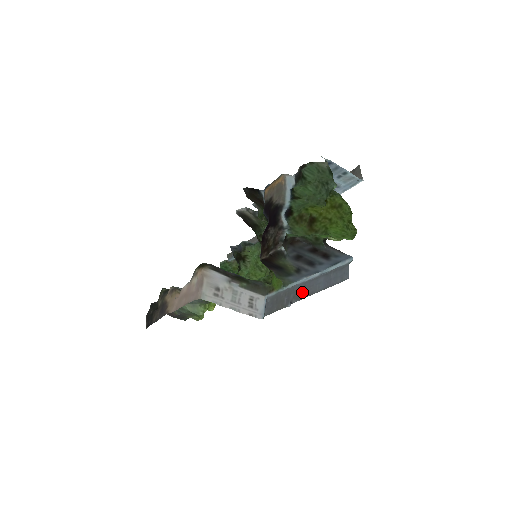
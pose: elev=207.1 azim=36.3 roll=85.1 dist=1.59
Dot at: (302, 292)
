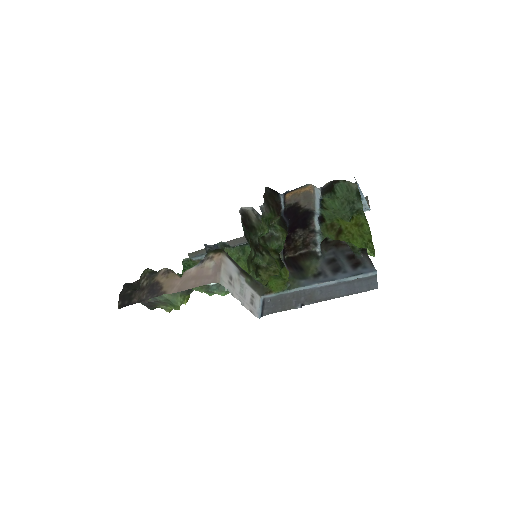
Dot at: (317, 296)
